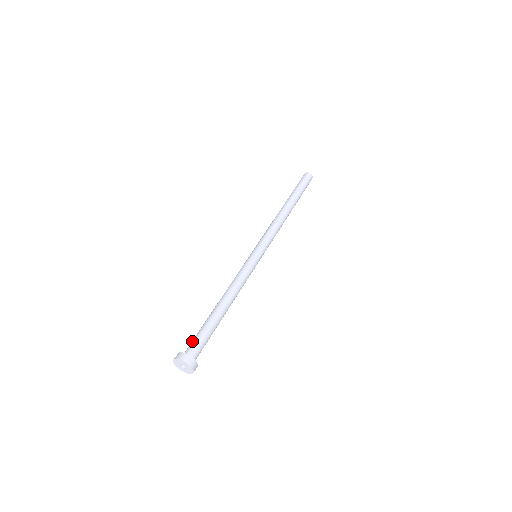
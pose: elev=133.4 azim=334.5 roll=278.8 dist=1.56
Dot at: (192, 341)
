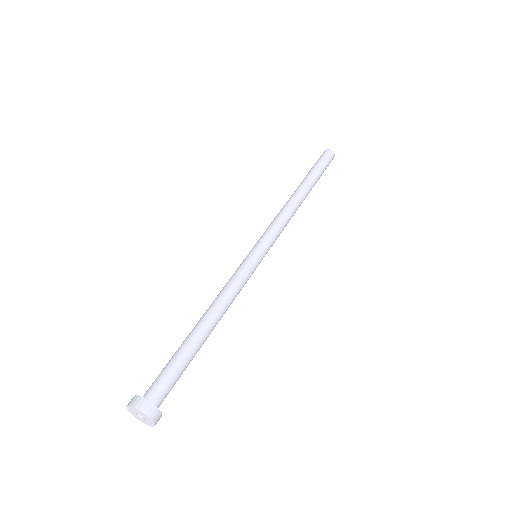
Dot at: (157, 377)
